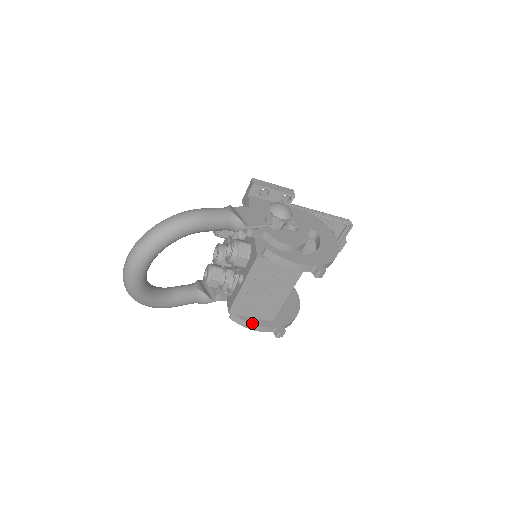
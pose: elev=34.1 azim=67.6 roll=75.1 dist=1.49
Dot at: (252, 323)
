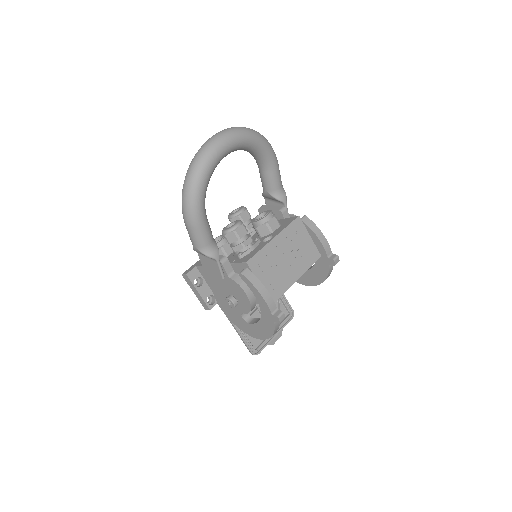
Dot at: (264, 286)
